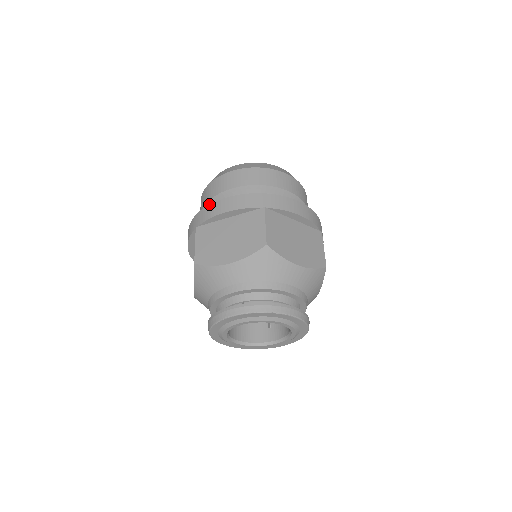
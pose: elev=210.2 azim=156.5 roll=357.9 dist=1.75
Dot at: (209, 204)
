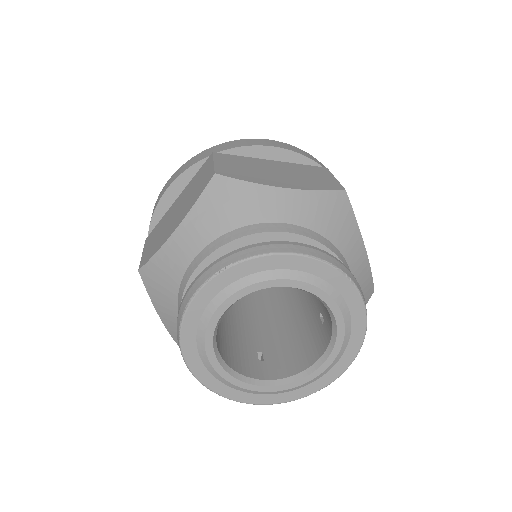
Dot at: occluded
